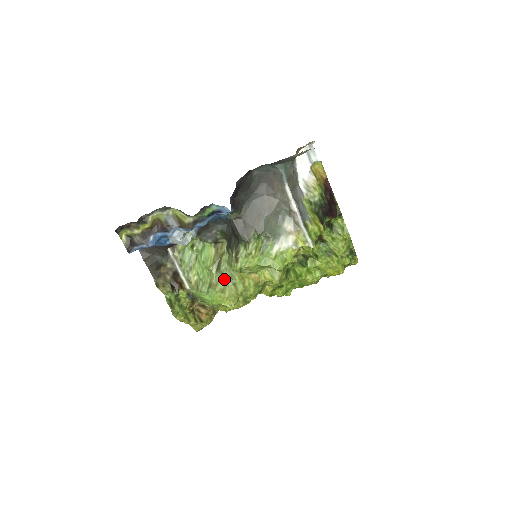
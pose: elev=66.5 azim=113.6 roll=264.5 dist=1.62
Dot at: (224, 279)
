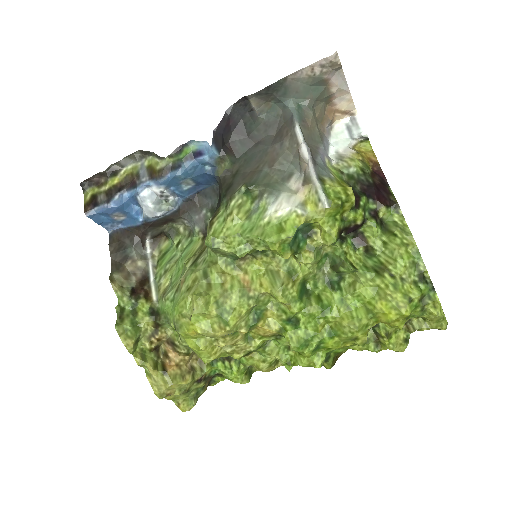
Dot at: (196, 272)
